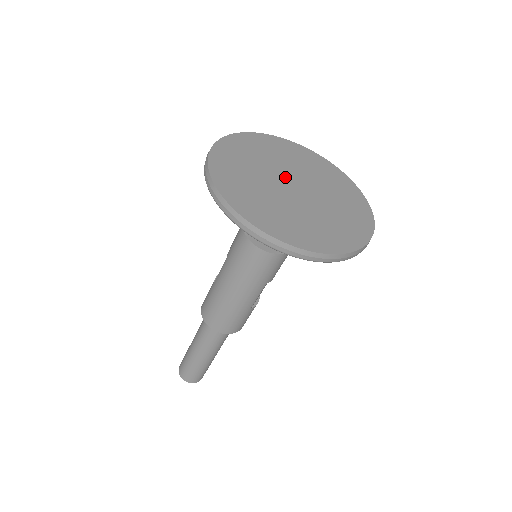
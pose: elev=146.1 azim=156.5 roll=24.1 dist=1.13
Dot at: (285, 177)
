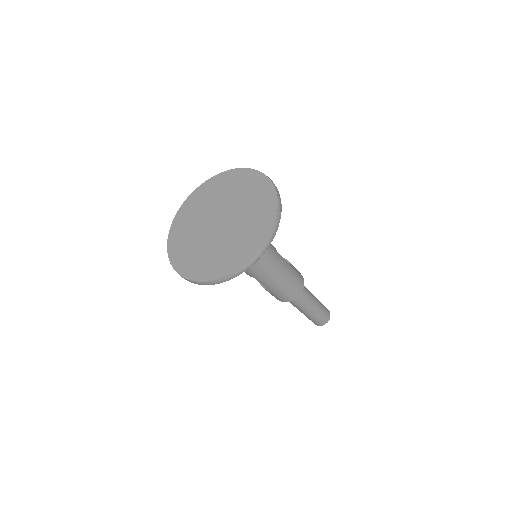
Dot at: (210, 227)
